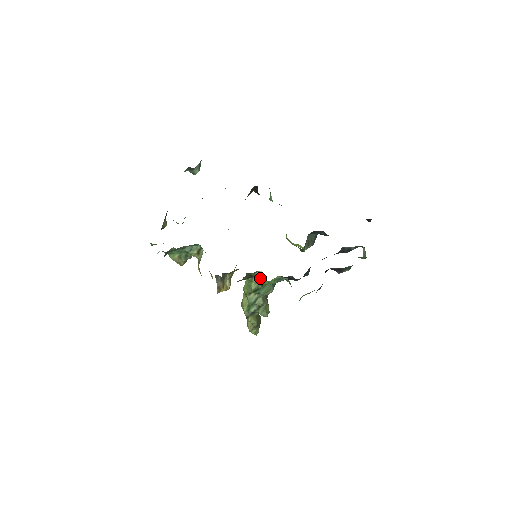
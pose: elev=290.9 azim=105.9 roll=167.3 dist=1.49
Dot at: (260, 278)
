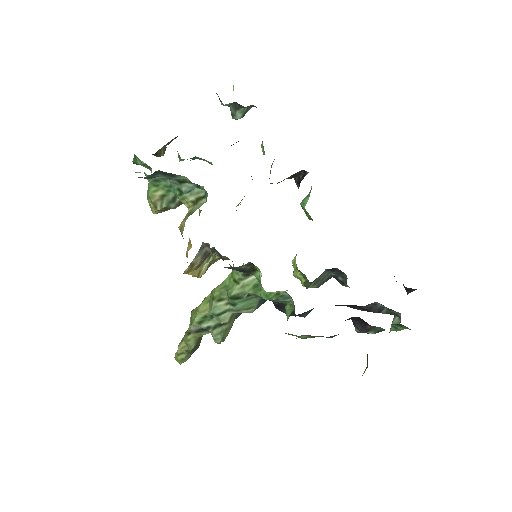
Dot at: (253, 283)
